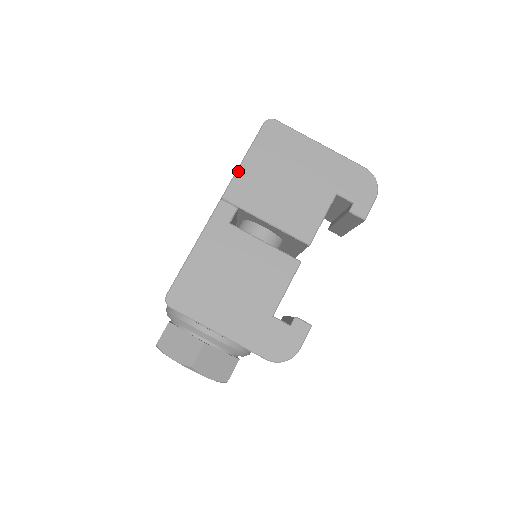
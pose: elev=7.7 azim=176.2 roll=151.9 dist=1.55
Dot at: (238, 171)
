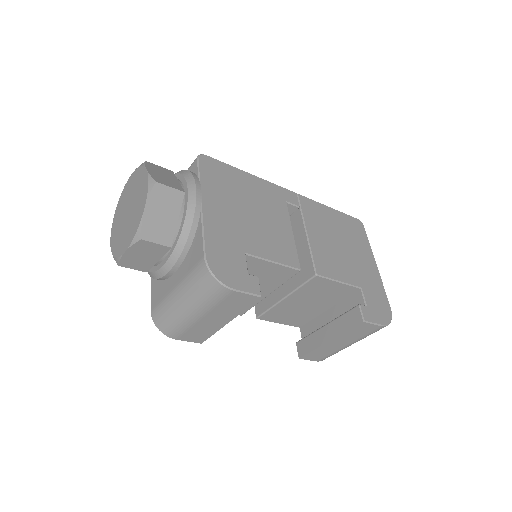
Dot at: (320, 204)
